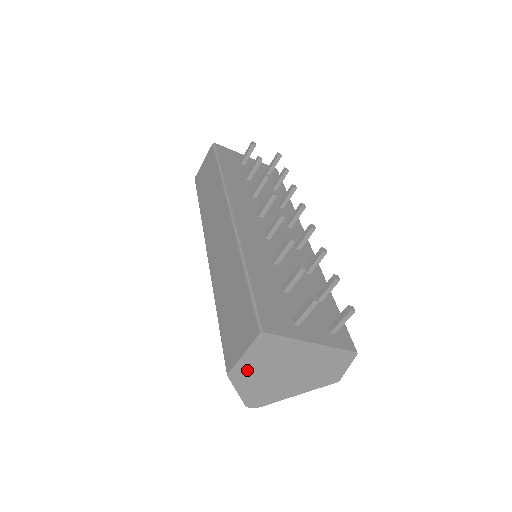
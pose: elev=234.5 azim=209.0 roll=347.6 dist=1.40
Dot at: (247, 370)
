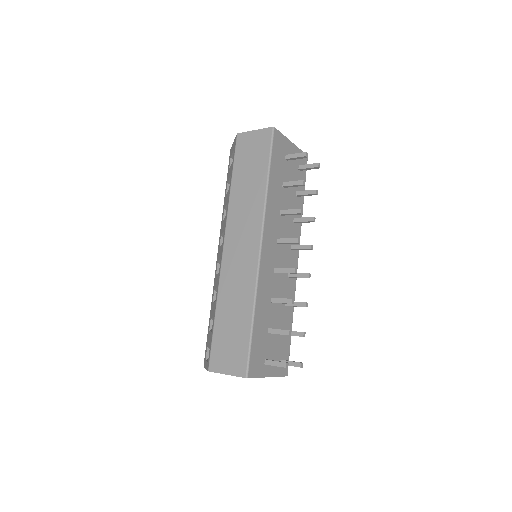
Dot at: occluded
